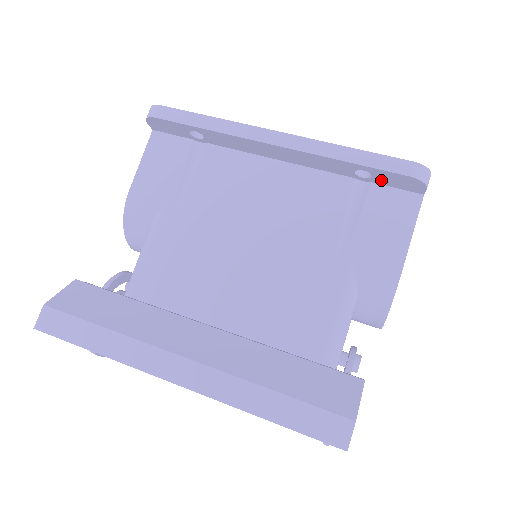
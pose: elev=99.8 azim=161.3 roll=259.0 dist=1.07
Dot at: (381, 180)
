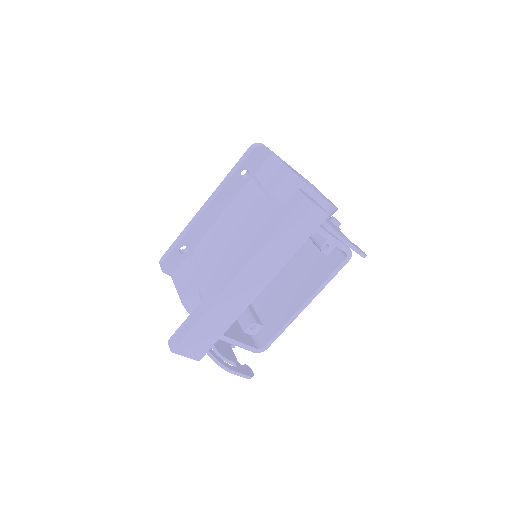
Dot at: (253, 168)
